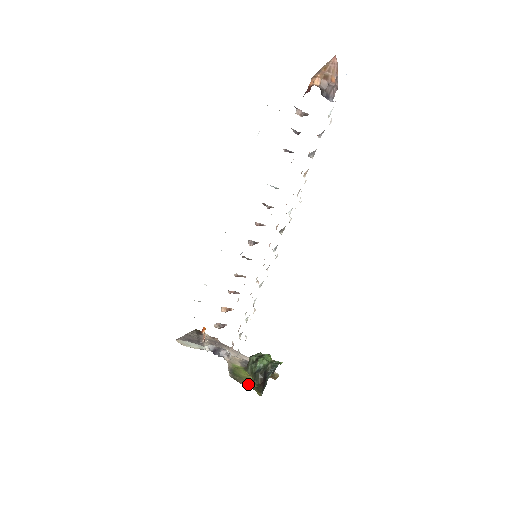
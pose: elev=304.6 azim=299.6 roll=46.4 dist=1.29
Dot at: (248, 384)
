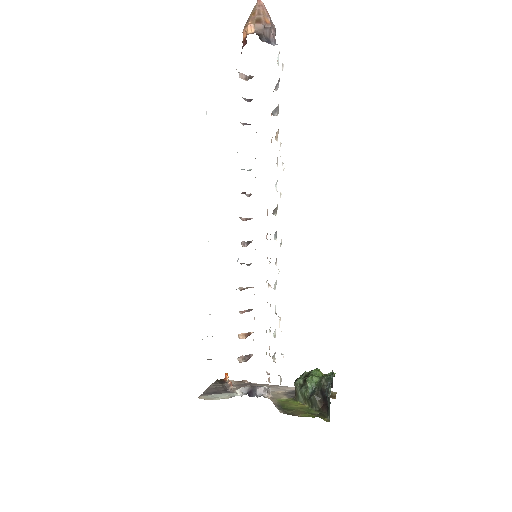
Dot at: (307, 414)
